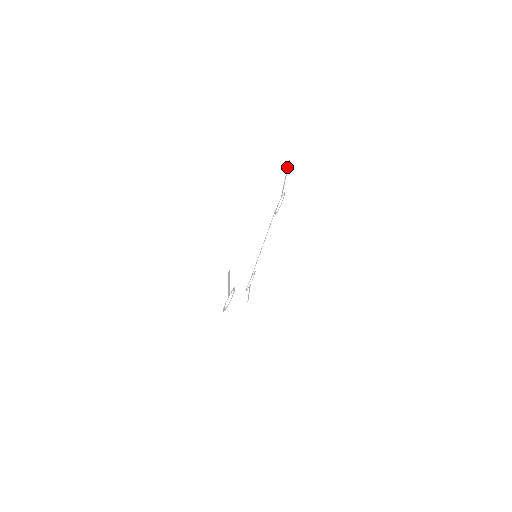
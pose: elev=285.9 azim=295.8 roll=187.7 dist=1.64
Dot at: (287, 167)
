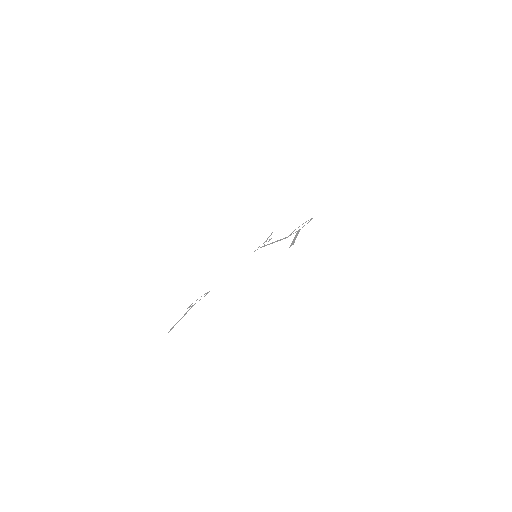
Dot at: (291, 244)
